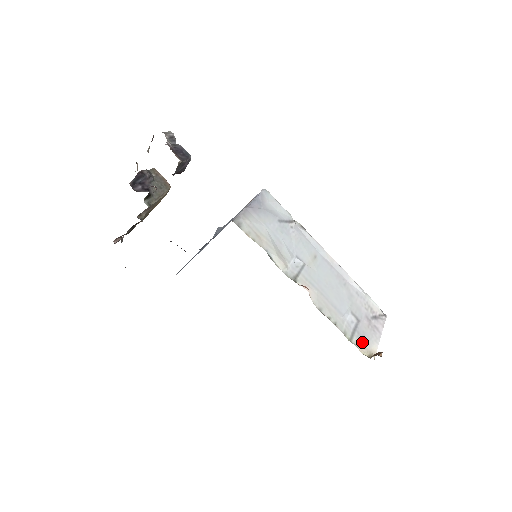
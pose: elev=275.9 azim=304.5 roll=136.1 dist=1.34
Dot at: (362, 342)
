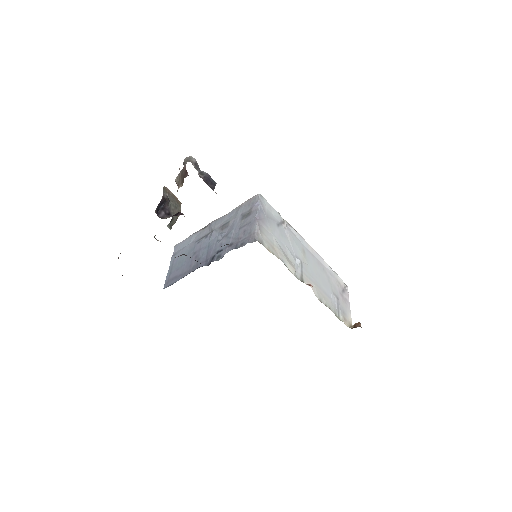
Dot at: (344, 317)
